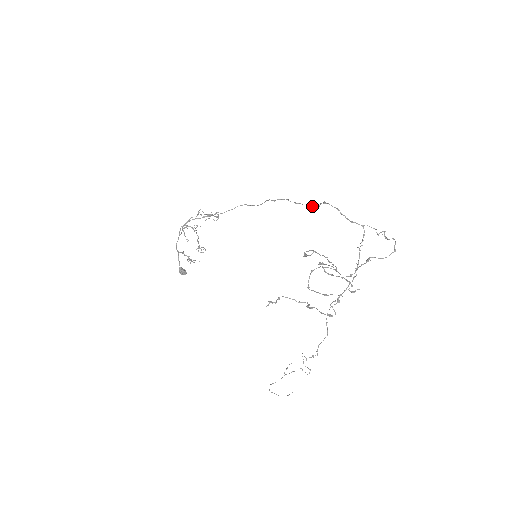
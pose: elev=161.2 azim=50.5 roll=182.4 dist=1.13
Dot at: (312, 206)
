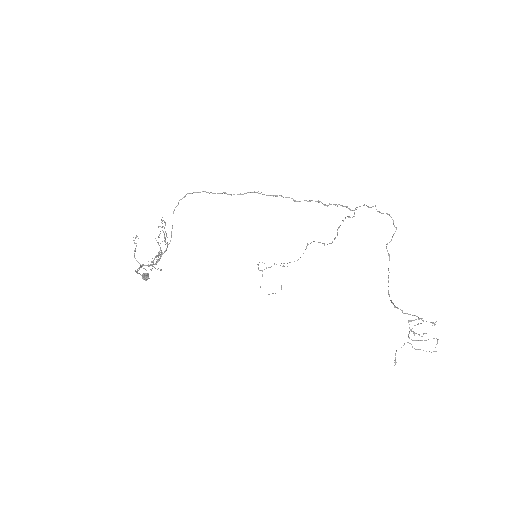
Dot at: occluded
